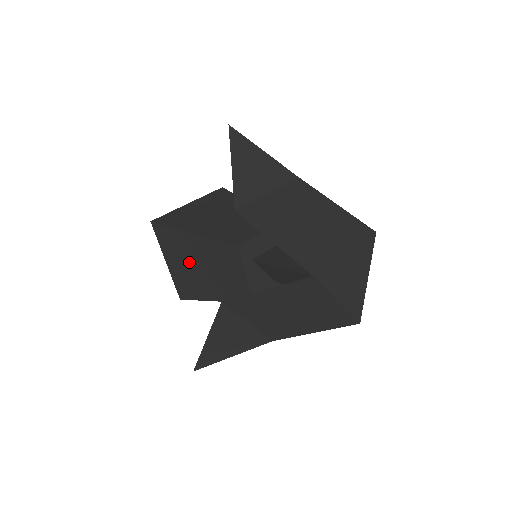
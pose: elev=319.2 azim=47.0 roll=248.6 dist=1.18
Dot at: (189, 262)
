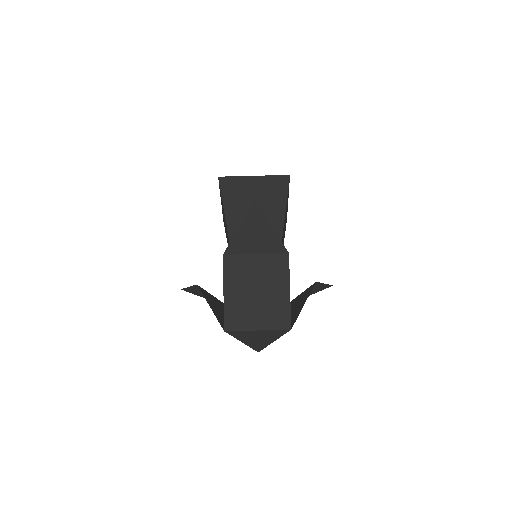
Dot at: occluded
